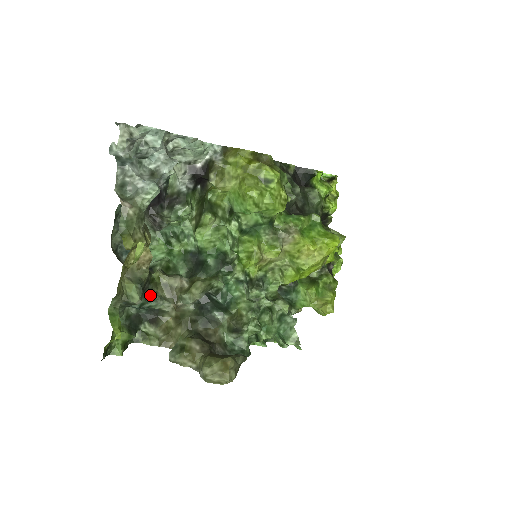
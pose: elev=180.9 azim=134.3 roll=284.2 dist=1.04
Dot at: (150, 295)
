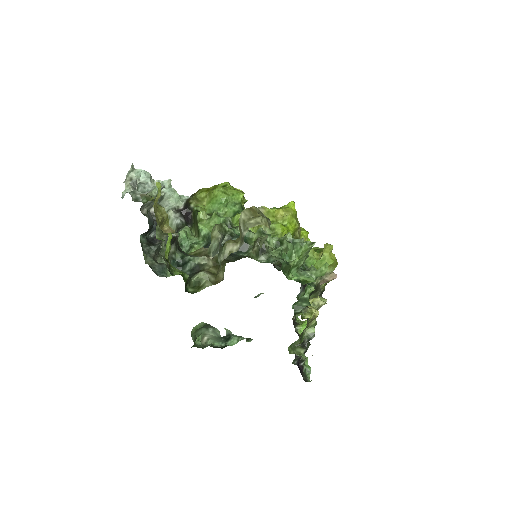
Dot at: (186, 254)
